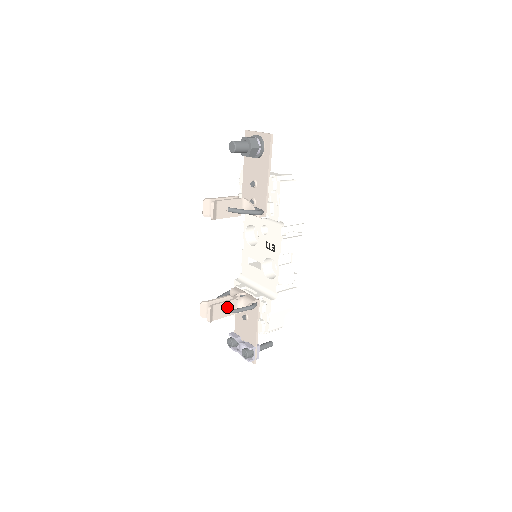
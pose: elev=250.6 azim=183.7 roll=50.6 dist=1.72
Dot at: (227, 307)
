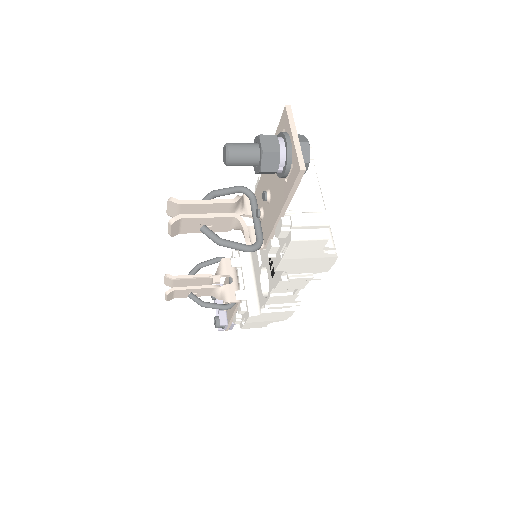
Dot at: (197, 291)
